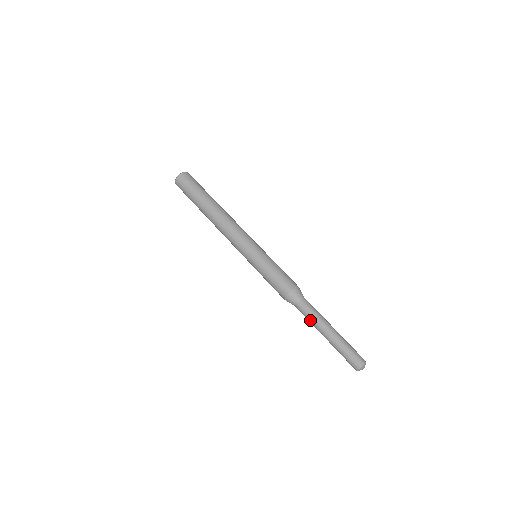
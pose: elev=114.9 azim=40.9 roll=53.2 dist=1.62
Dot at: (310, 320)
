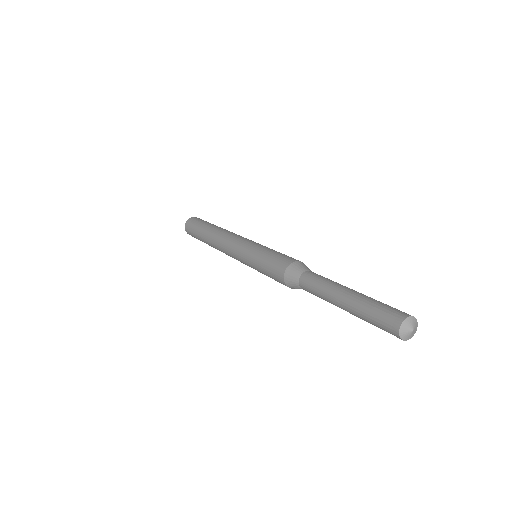
Dot at: (322, 282)
